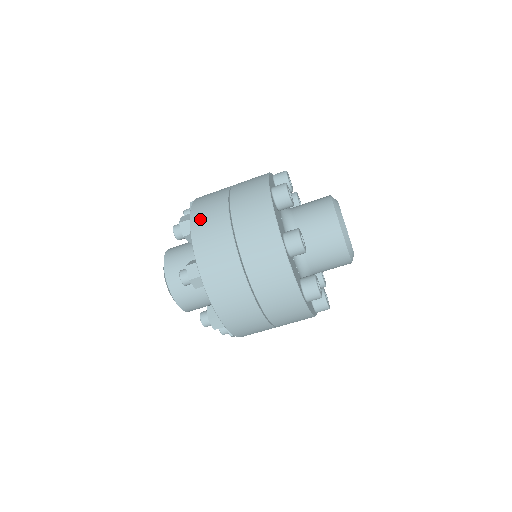
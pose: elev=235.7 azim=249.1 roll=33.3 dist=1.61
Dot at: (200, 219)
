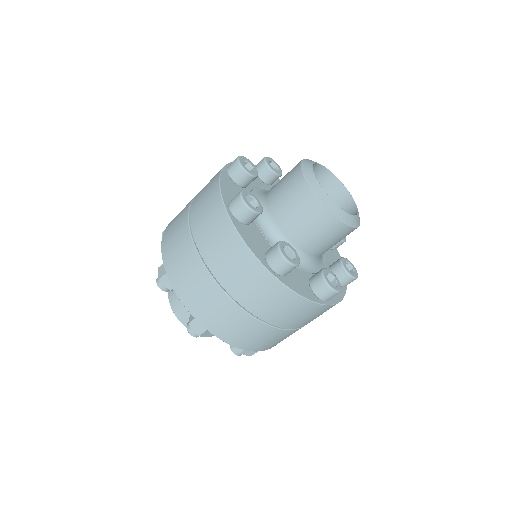
Dot at: (175, 271)
